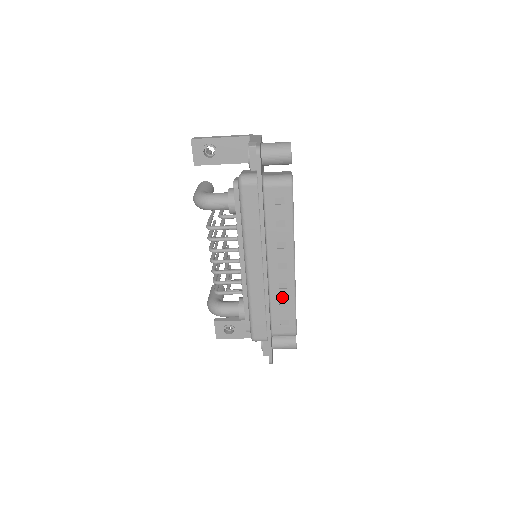
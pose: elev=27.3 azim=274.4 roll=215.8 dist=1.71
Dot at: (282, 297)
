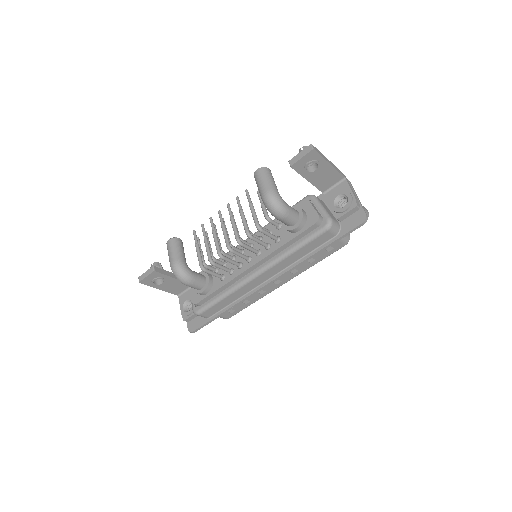
Dot at: (251, 297)
